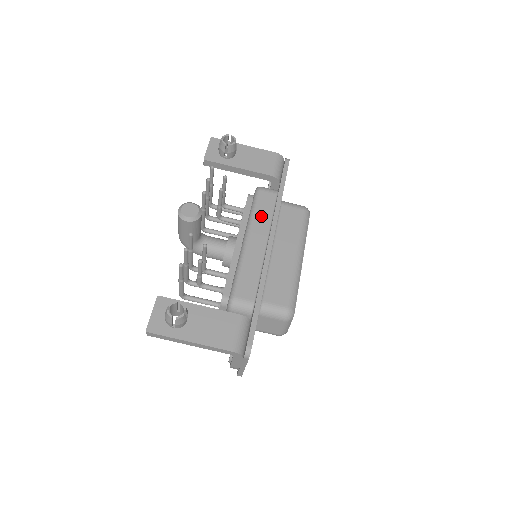
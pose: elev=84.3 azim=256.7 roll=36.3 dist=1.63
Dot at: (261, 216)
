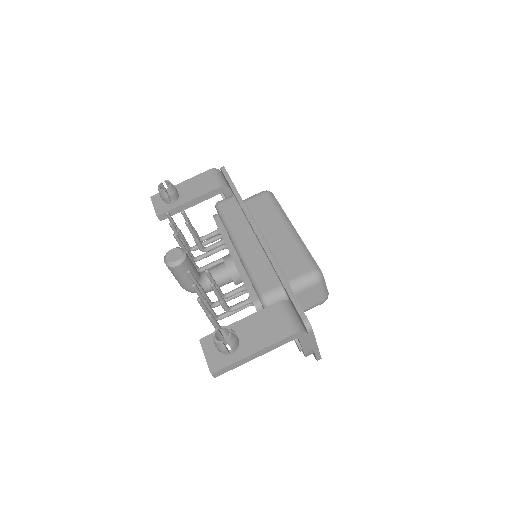
Dot at: (235, 221)
